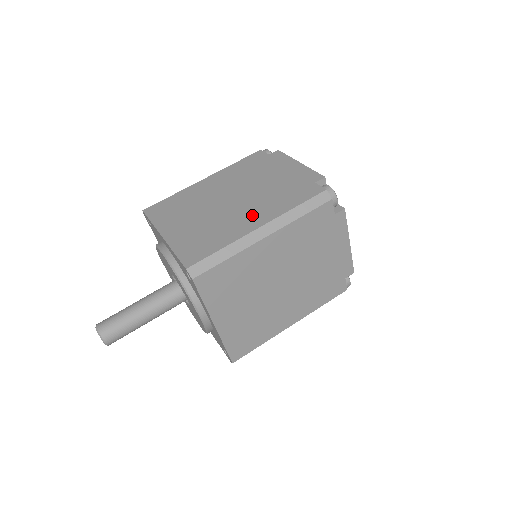
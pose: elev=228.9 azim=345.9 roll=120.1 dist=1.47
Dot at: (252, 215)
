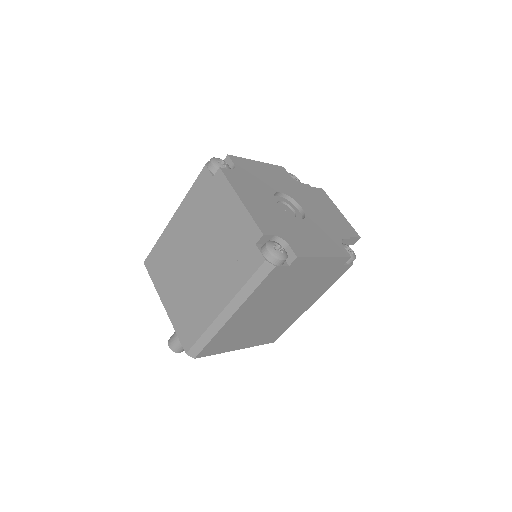
Dot at: (214, 291)
